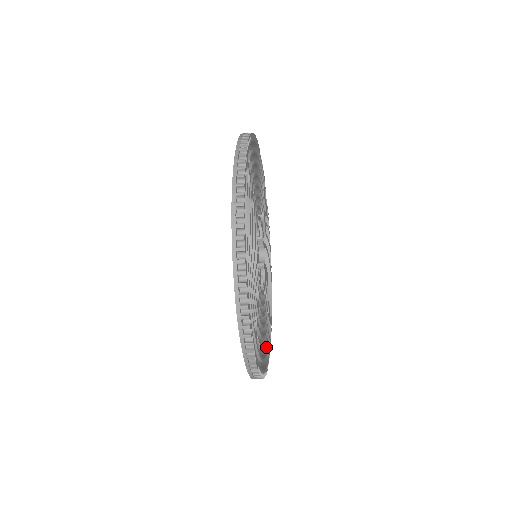
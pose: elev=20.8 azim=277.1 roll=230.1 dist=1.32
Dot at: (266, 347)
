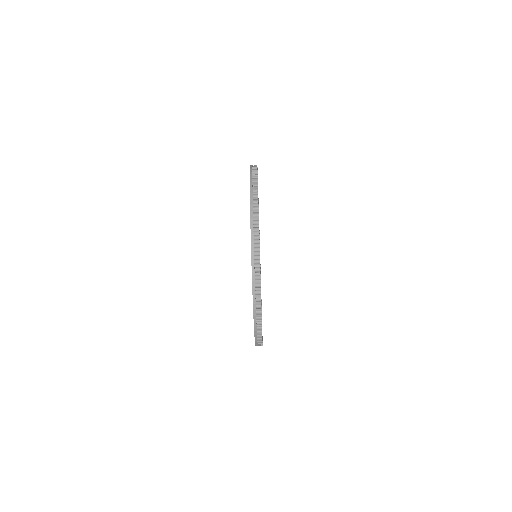
Dot at: occluded
